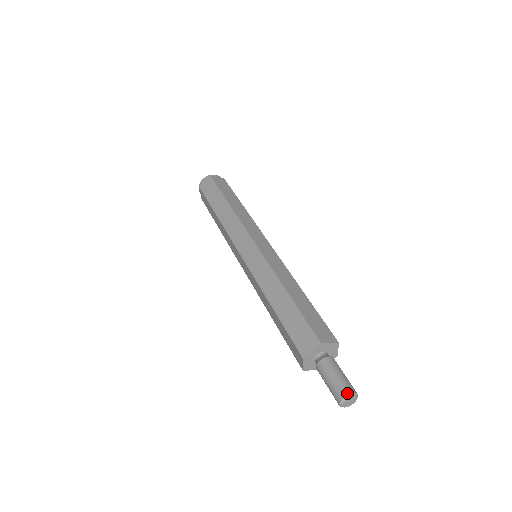
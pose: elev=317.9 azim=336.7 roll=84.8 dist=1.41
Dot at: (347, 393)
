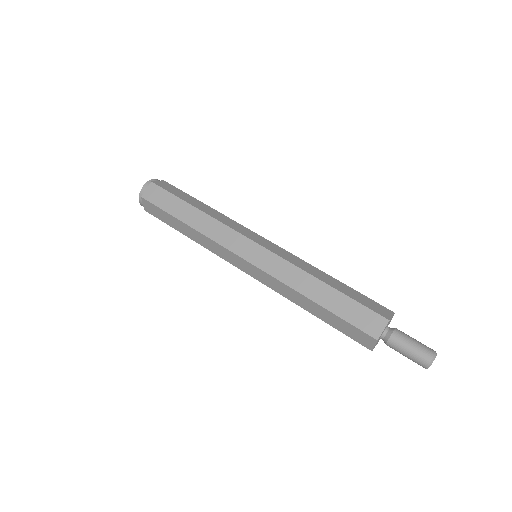
Dot at: (432, 355)
